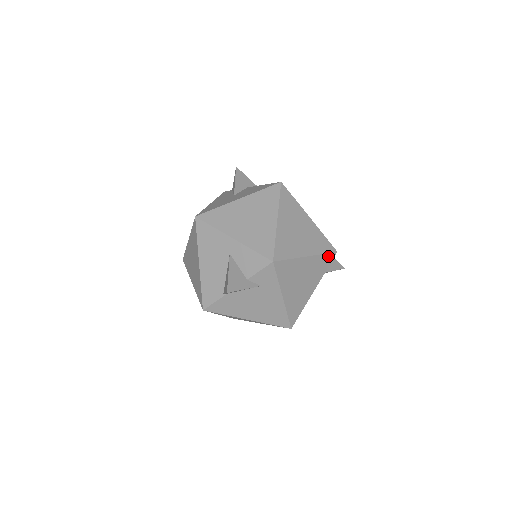
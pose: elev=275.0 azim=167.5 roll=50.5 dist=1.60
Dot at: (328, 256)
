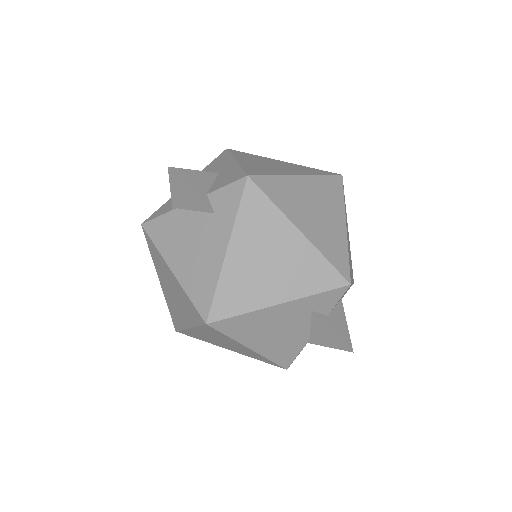
Dot at: (332, 273)
